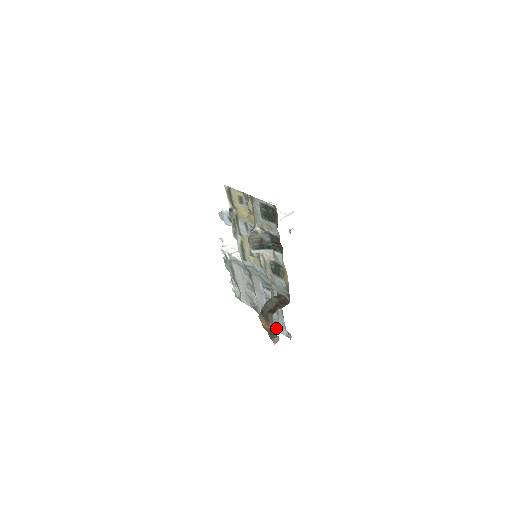
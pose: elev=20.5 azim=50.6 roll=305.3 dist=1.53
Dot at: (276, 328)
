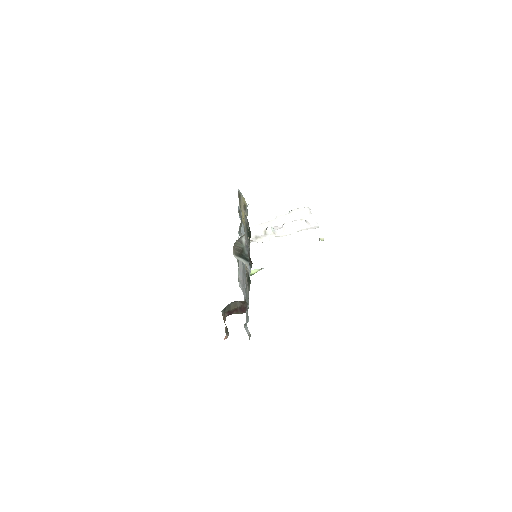
Dot at: (244, 324)
